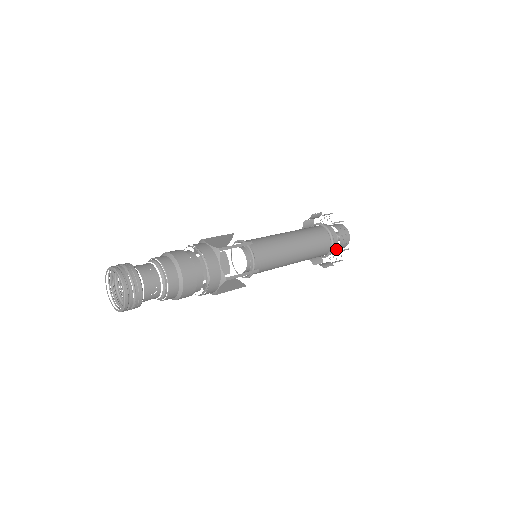
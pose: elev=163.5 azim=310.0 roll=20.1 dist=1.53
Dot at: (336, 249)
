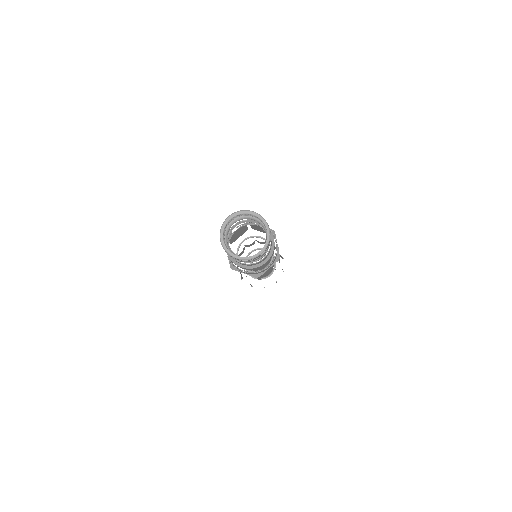
Dot at: occluded
